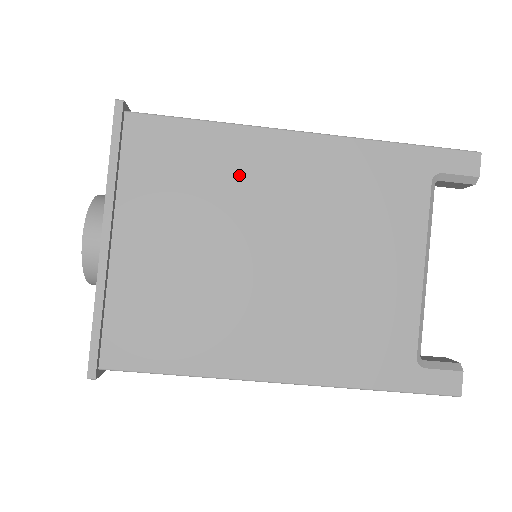
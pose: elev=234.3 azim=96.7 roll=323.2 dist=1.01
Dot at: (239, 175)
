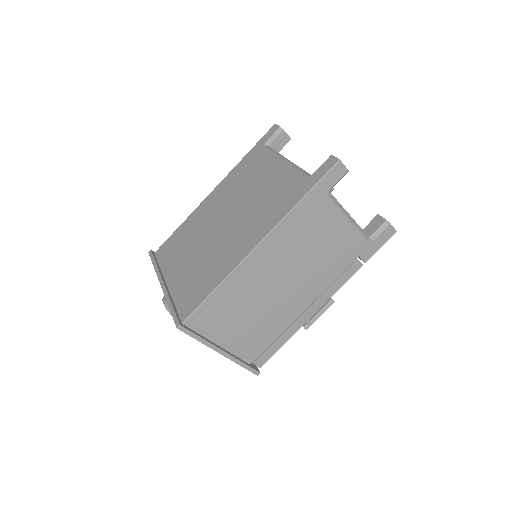
Dot at: (198, 222)
